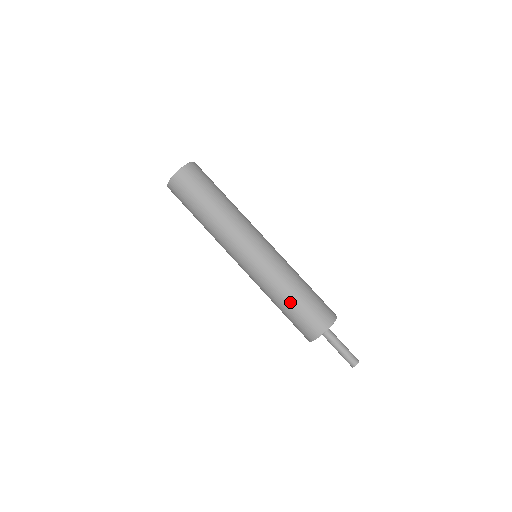
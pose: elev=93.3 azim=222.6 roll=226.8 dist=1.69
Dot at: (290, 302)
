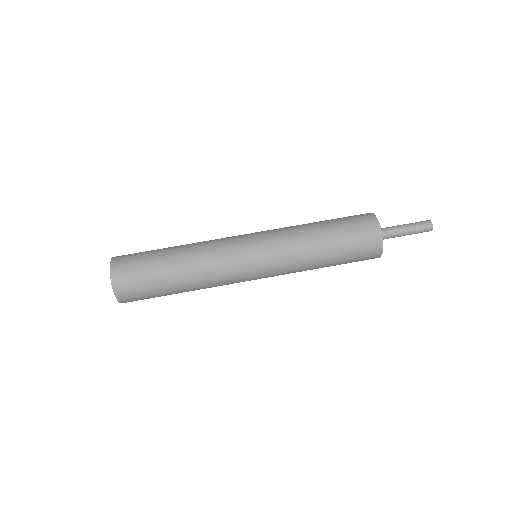
Dot at: (328, 247)
